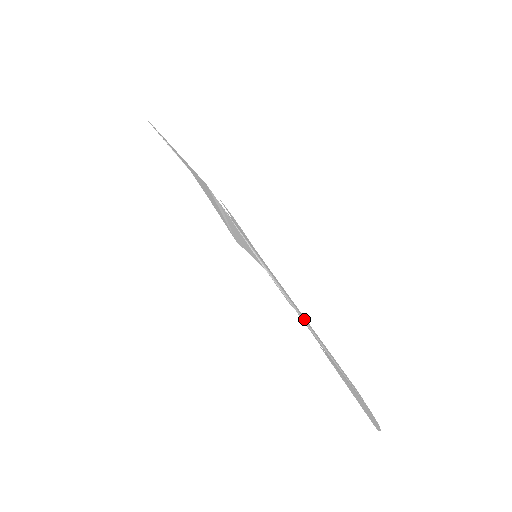
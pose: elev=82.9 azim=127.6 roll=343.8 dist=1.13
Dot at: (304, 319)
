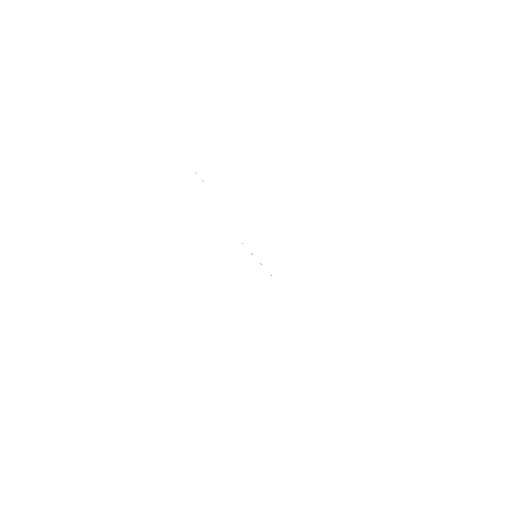
Dot at: occluded
